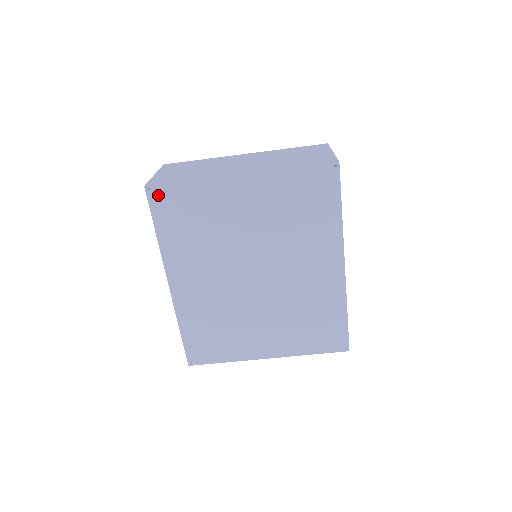
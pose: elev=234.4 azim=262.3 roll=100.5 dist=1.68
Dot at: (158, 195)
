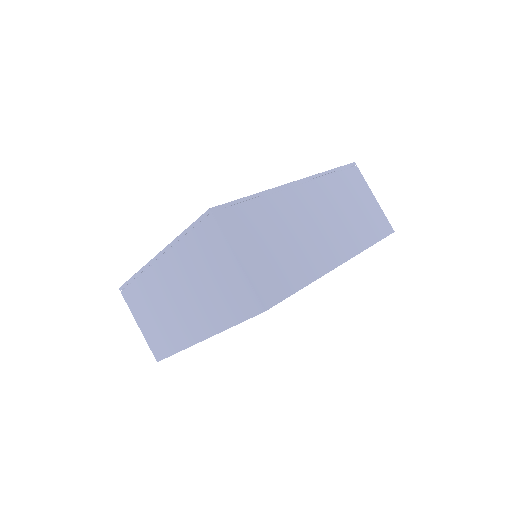
Dot at: occluded
